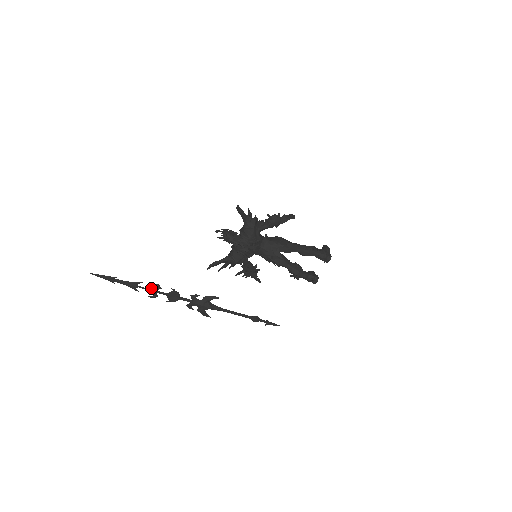
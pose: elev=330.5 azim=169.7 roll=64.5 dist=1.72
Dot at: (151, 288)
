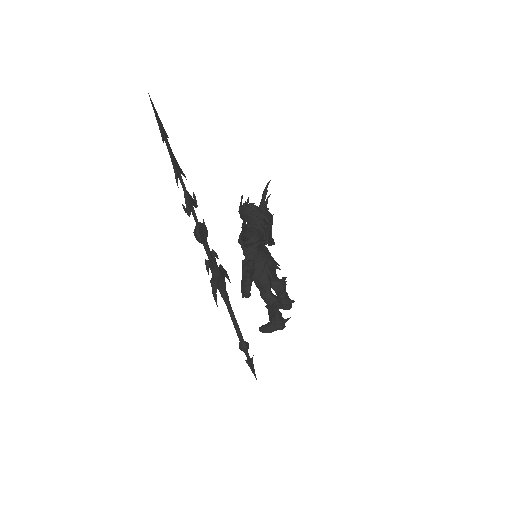
Dot at: (190, 195)
